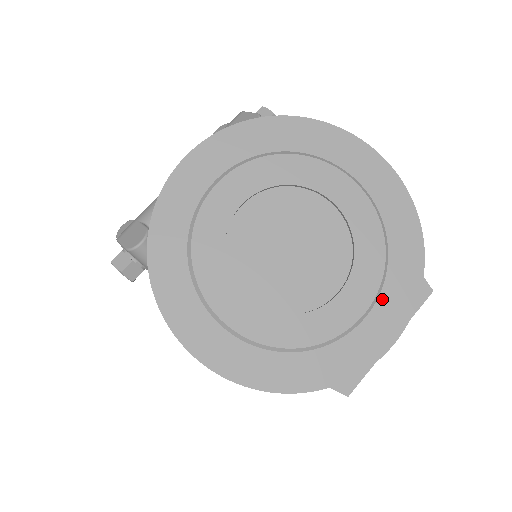
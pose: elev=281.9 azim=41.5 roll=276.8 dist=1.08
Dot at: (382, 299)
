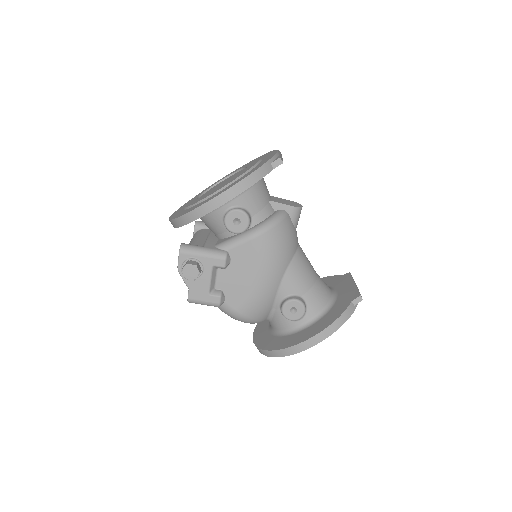
Dot at: occluded
